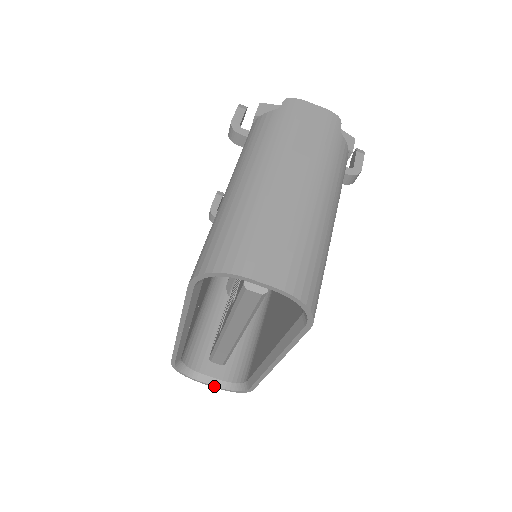
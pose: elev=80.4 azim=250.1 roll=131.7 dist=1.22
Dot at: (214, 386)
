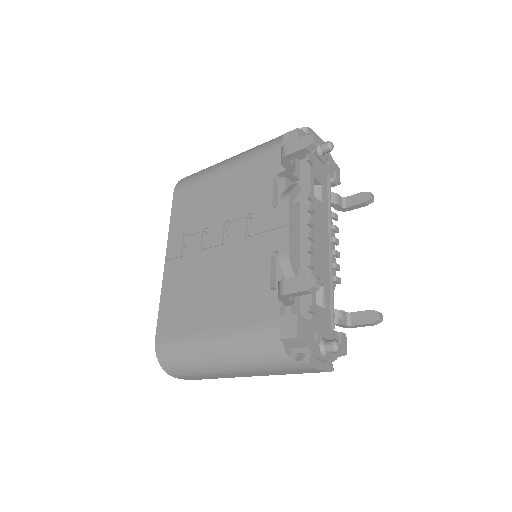
Dot at: occluded
